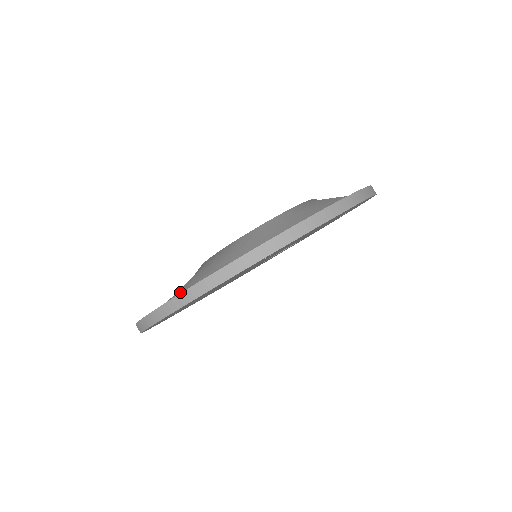
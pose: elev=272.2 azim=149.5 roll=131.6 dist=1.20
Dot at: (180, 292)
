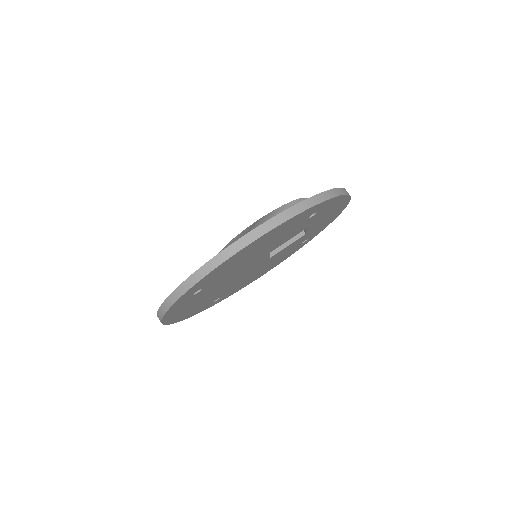
Dot at: occluded
